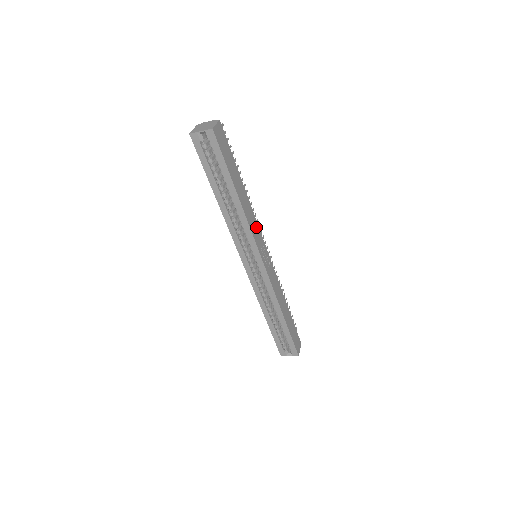
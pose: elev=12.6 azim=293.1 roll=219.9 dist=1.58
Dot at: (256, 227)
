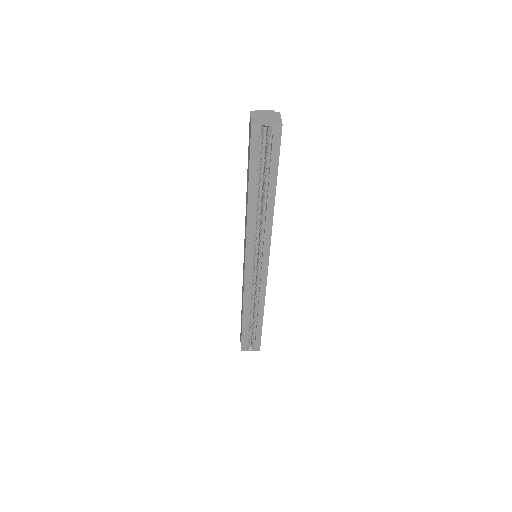
Dot at: occluded
